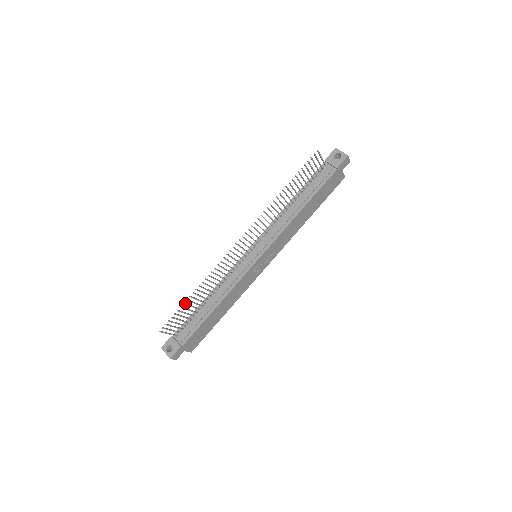
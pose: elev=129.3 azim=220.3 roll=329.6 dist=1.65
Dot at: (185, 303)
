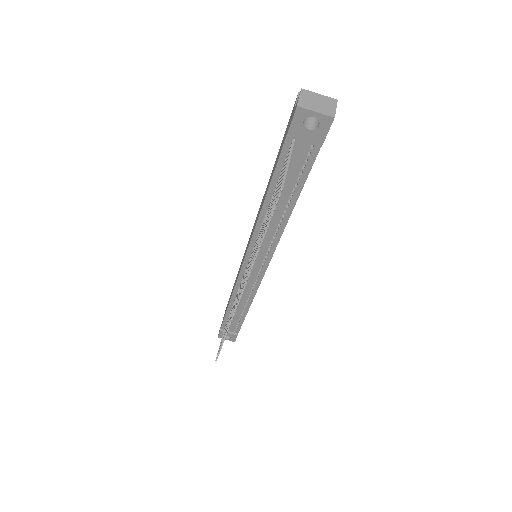
Dot at: (222, 344)
